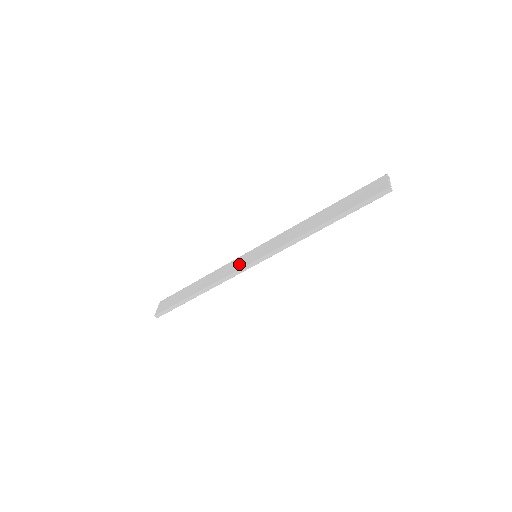
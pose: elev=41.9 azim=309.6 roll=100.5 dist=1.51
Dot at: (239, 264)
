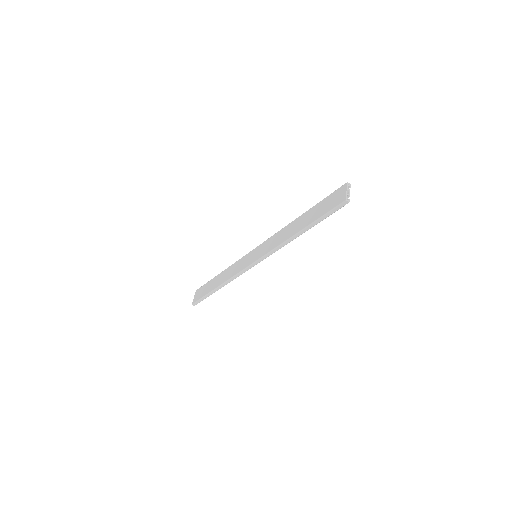
Dot at: (244, 263)
